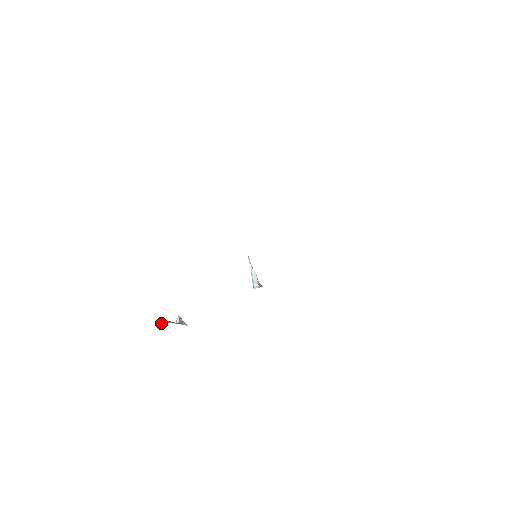
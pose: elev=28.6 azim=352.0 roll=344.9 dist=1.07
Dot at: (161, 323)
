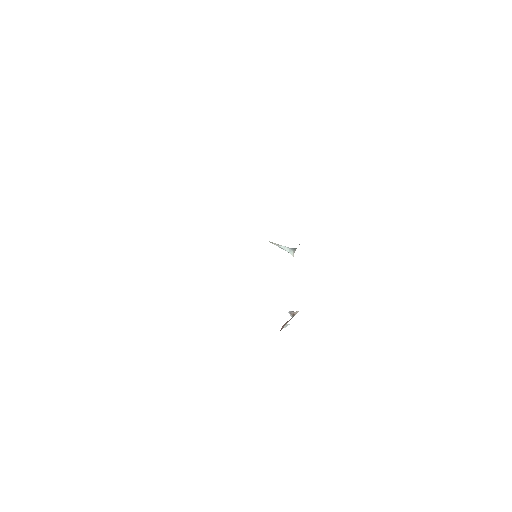
Dot at: occluded
